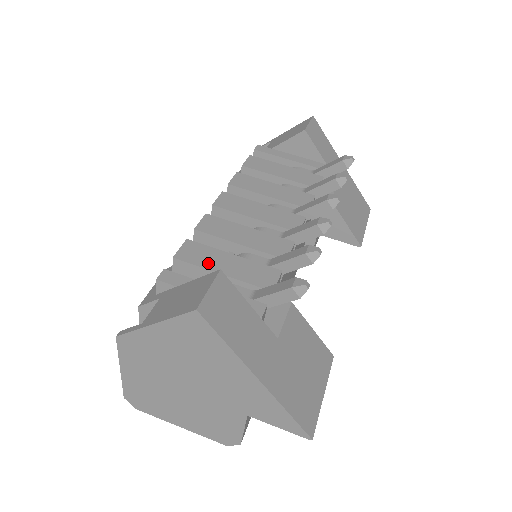
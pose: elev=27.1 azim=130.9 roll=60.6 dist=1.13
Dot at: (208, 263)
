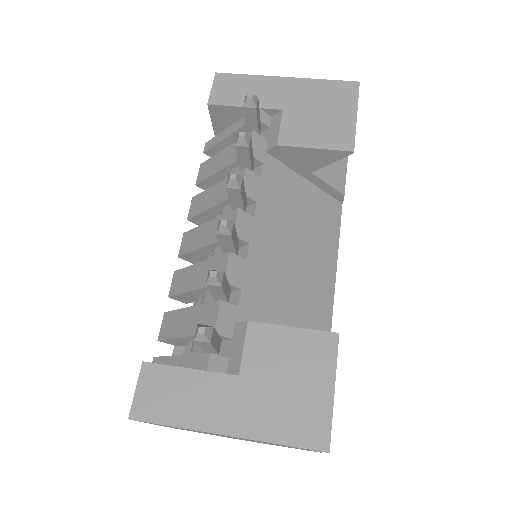
Dot at: (175, 331)
